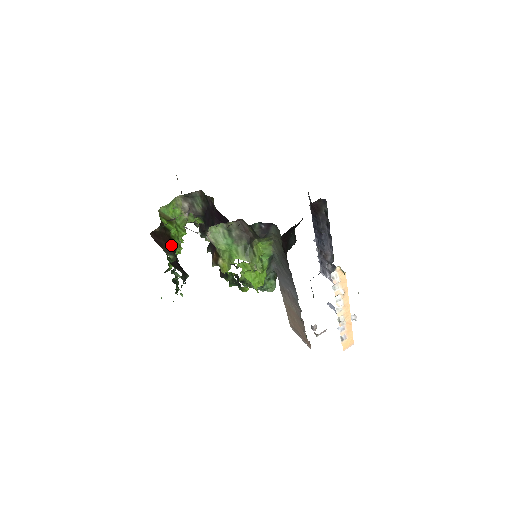
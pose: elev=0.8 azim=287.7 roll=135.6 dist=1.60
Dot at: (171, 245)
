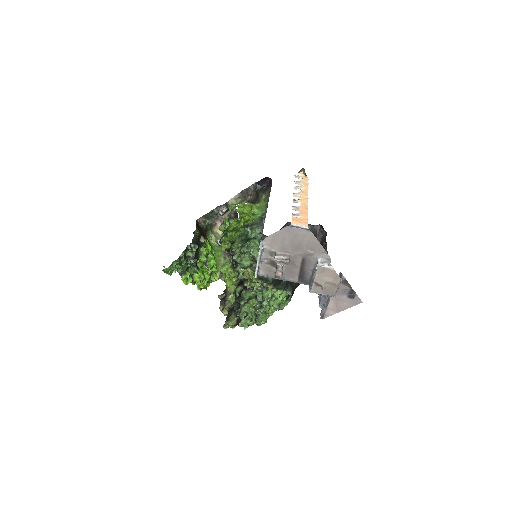
Dot at: (202, 234)
